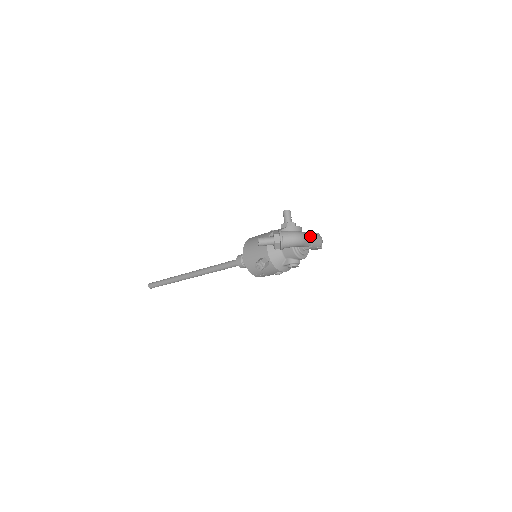
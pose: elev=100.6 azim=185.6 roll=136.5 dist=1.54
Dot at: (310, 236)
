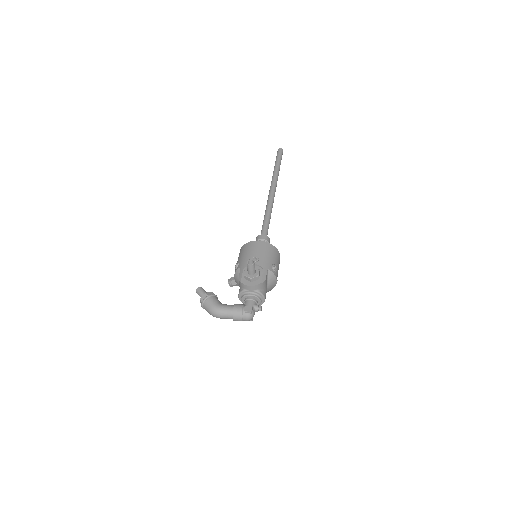
Dot at: (230, 316)
